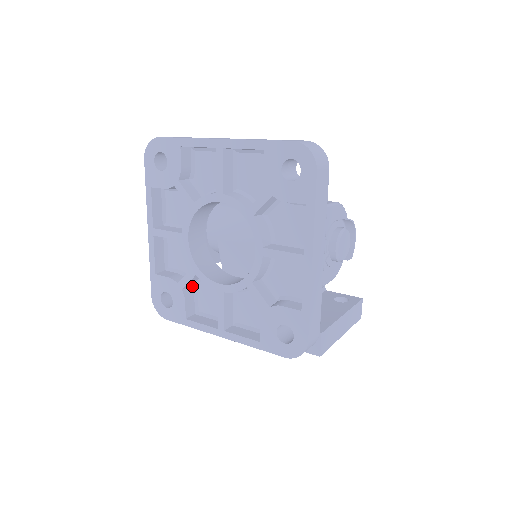
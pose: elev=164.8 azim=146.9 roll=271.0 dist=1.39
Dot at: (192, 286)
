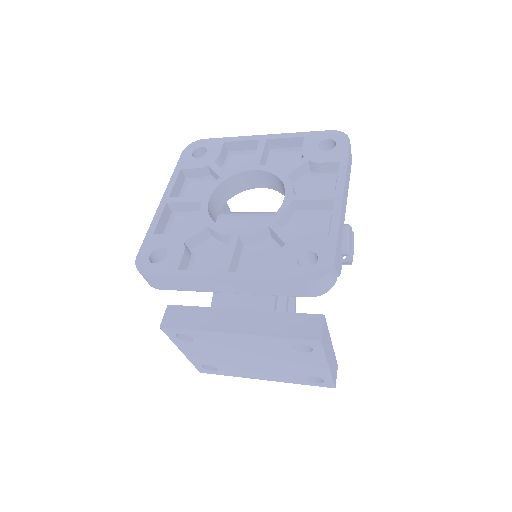
Dot at: (191, 250)
